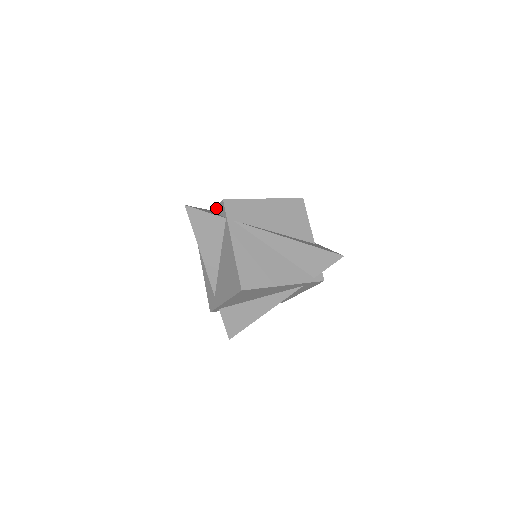
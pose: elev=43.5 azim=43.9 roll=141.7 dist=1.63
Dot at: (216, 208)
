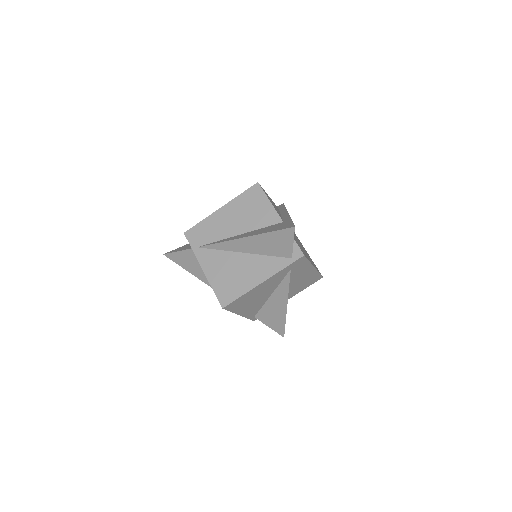
Dot at: occluded
